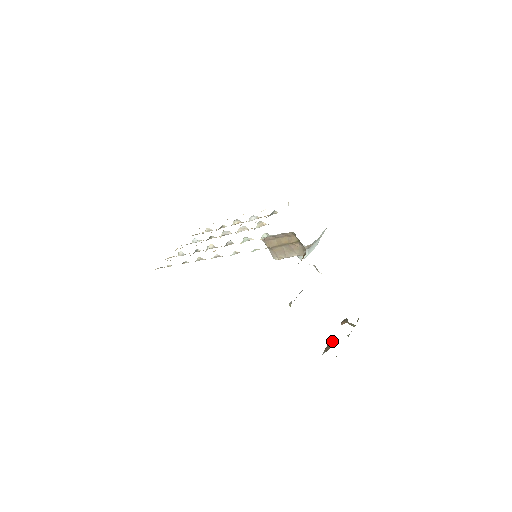
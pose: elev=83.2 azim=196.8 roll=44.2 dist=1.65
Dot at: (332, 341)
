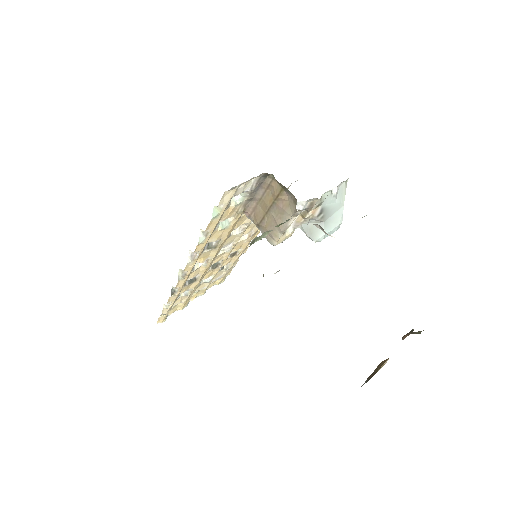
Dot at: occluded
